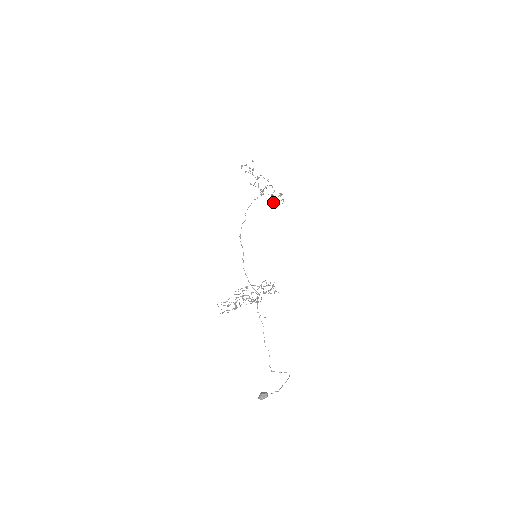
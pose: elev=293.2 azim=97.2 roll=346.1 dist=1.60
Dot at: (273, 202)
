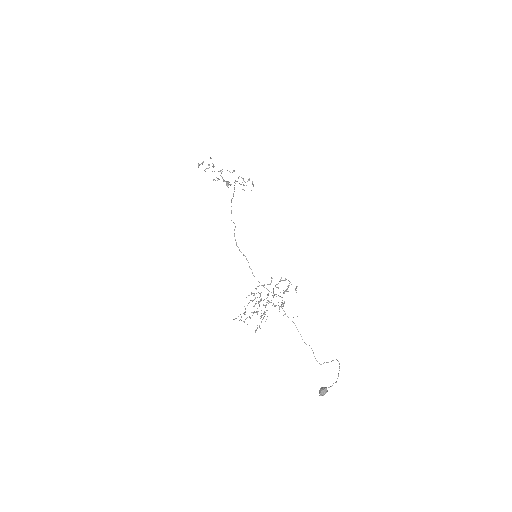
Dot at: occluded
